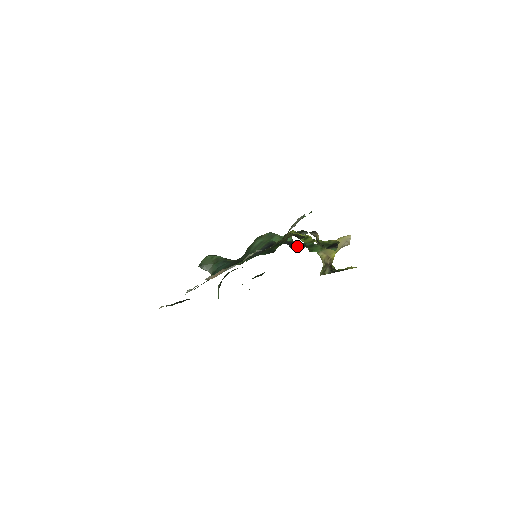
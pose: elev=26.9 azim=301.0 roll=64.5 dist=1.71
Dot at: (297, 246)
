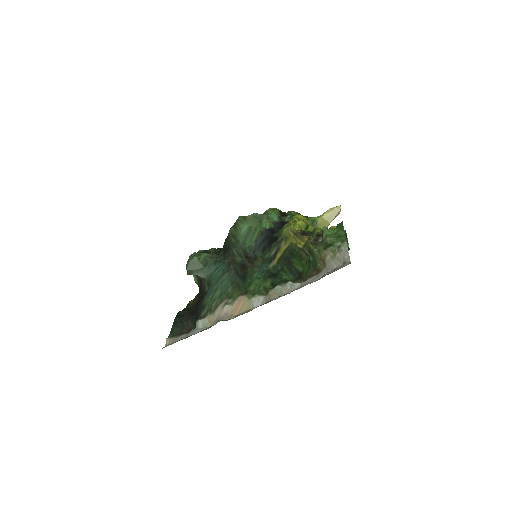
Dot at: occluded
